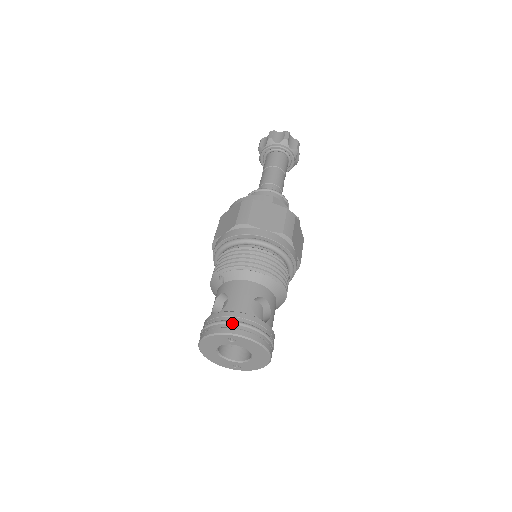
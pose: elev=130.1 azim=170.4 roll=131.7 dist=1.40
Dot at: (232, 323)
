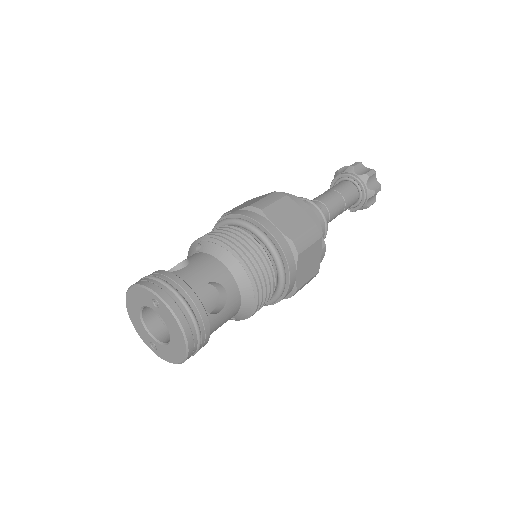
Dot at: (168, 286)
